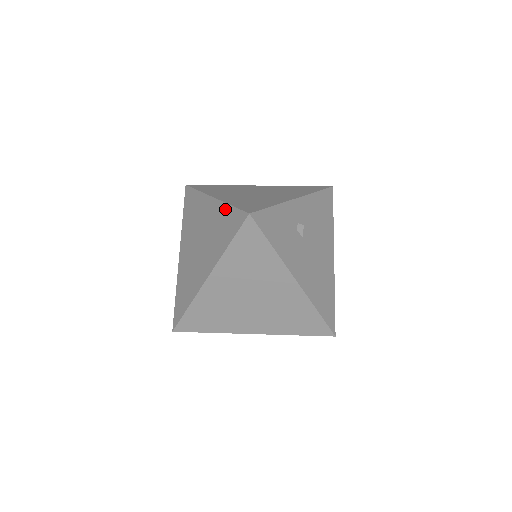
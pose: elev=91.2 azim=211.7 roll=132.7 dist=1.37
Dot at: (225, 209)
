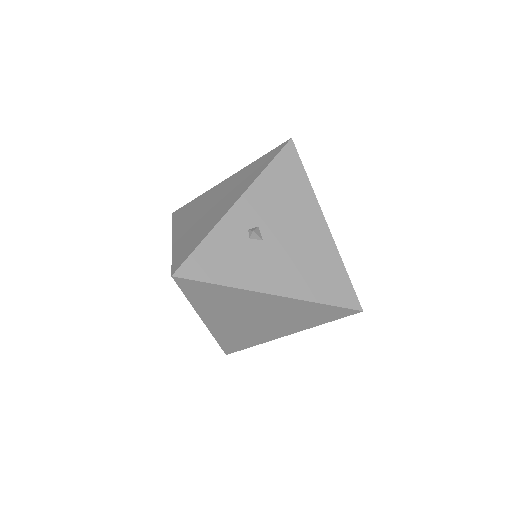
Dot at: occluded
